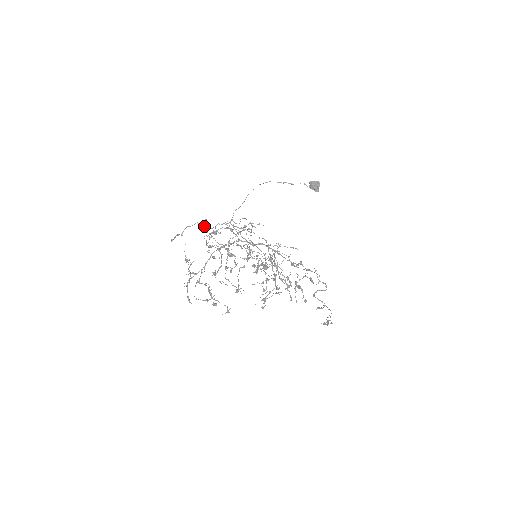
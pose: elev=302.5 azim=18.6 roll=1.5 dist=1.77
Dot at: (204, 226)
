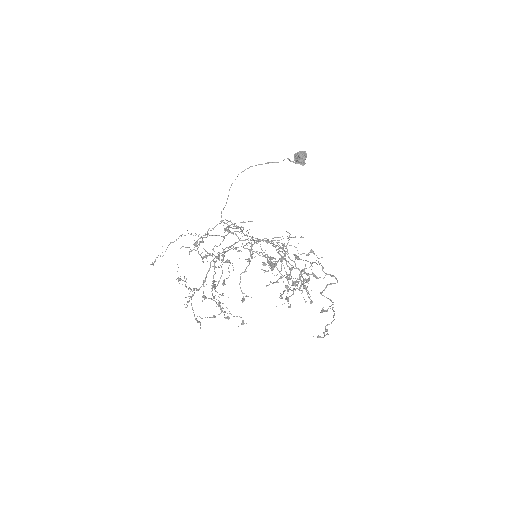
Dot at: (195, 235)
